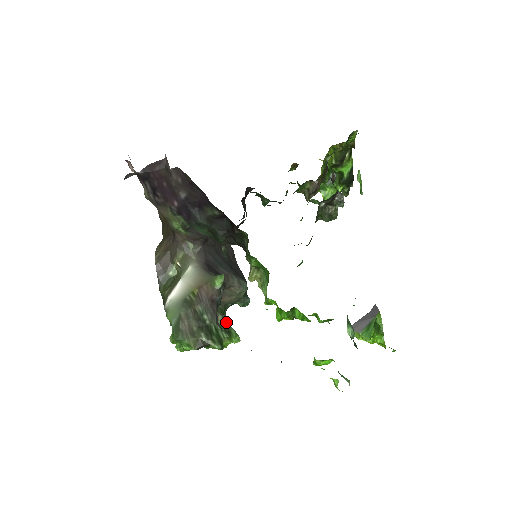
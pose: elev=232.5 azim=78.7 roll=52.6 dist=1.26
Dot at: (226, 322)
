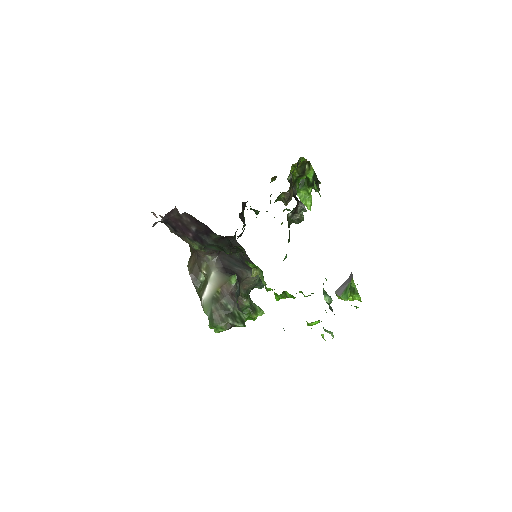
Dot at: (251, 302)
